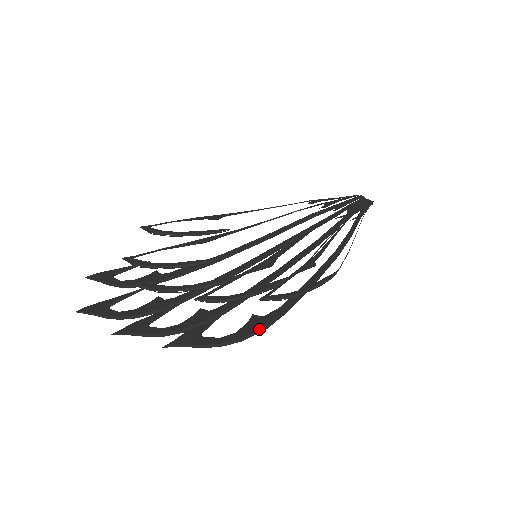
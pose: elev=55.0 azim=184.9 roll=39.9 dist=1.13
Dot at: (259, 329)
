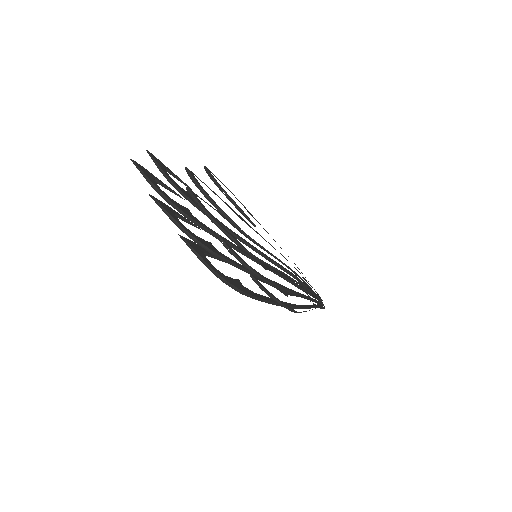
Dot at: (239, 288)
